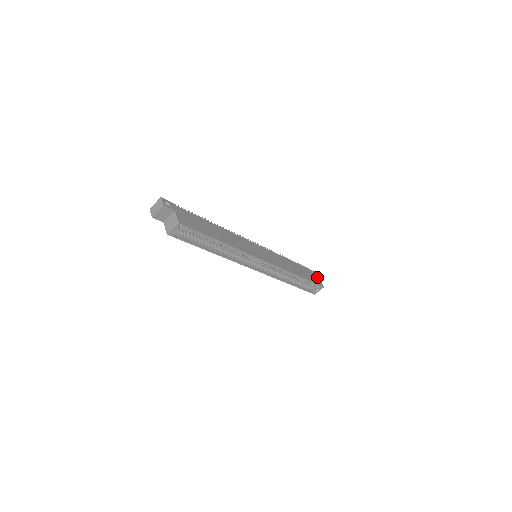
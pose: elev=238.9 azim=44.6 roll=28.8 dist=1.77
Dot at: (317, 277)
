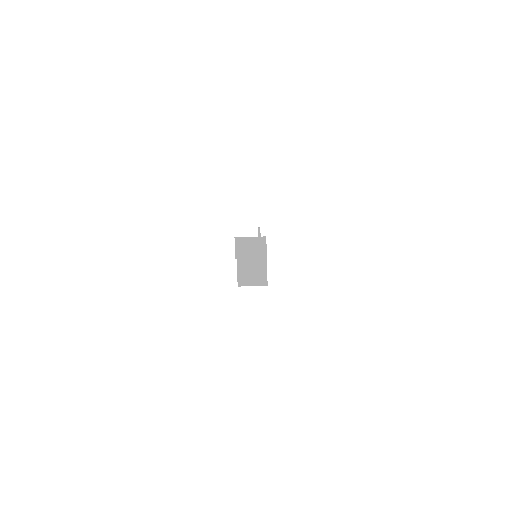
Dot at: occluded
